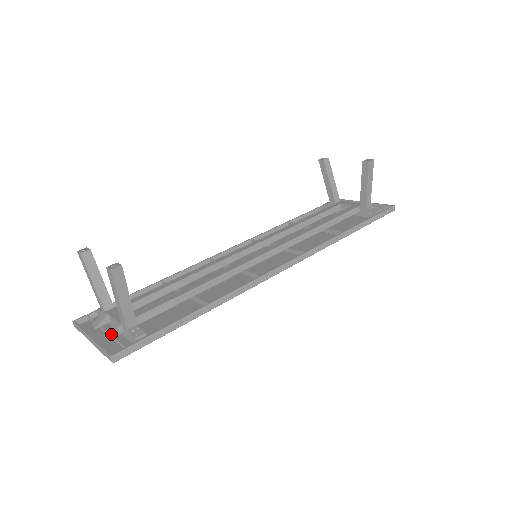
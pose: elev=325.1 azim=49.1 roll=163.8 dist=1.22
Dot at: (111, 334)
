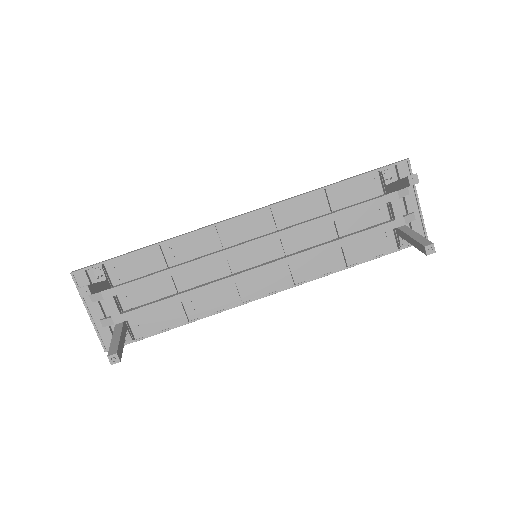
Dot at: occluded
